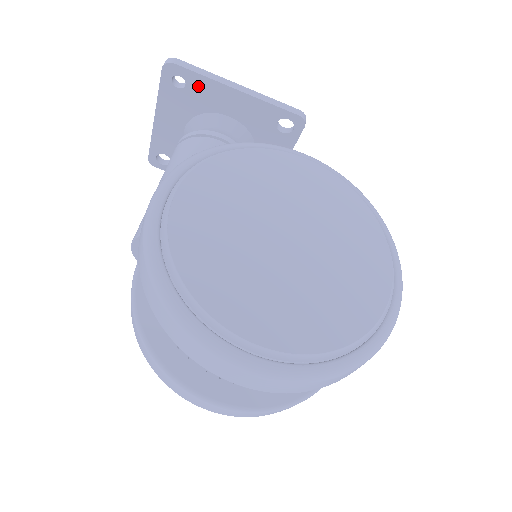
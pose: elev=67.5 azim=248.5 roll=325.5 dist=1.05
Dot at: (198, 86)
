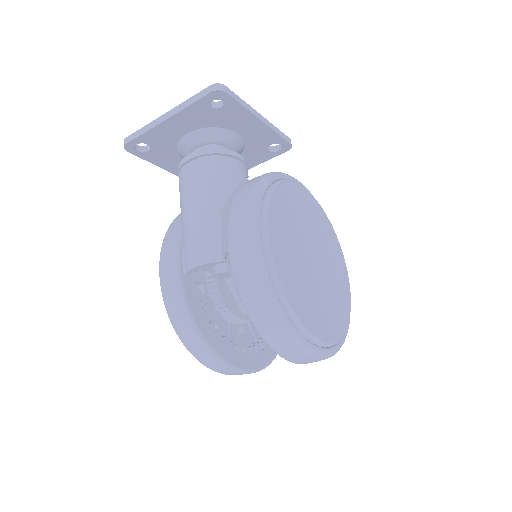
Dot at: (232, 111)
